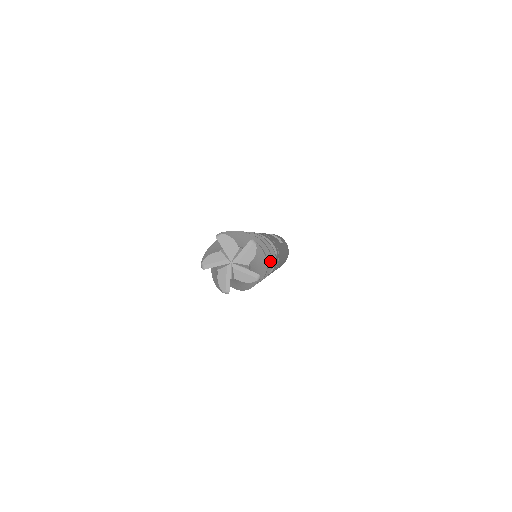
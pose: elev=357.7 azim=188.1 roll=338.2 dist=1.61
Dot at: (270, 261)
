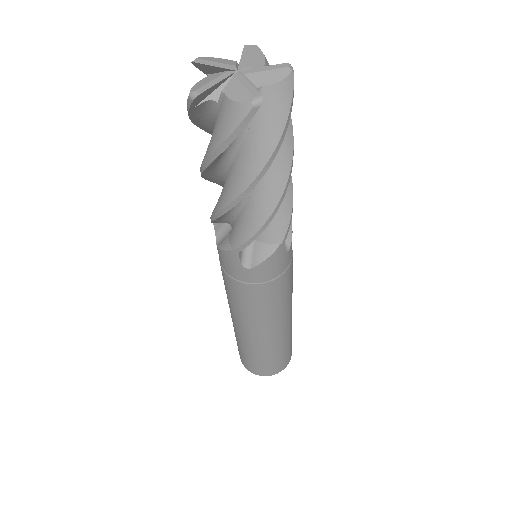
Dot at: occluded
